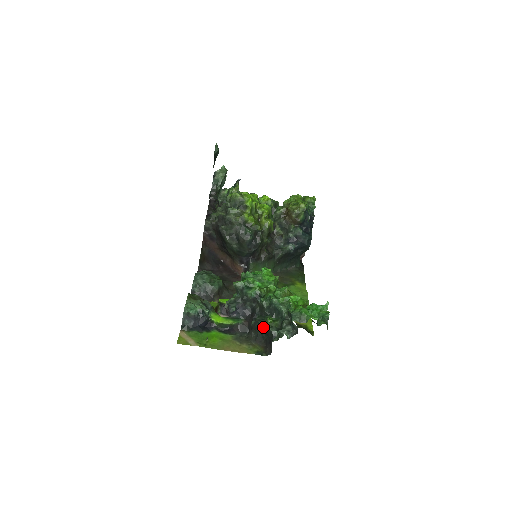
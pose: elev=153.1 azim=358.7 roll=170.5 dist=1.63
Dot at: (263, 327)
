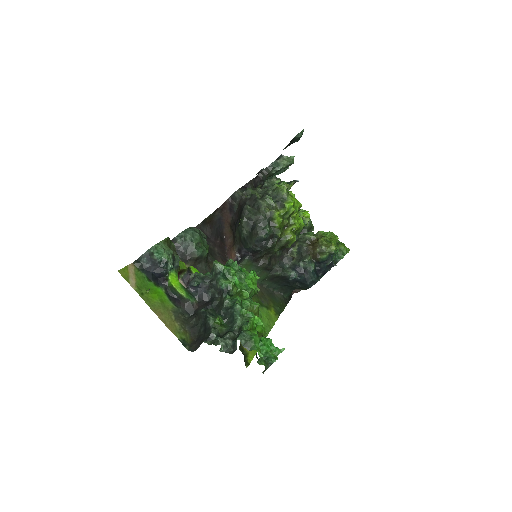
Dot at: (207, 322)
